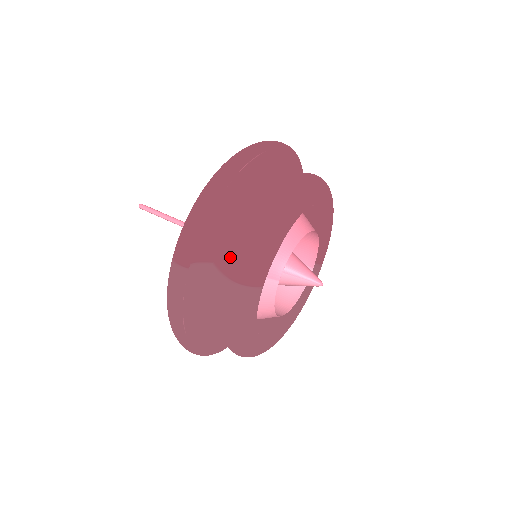
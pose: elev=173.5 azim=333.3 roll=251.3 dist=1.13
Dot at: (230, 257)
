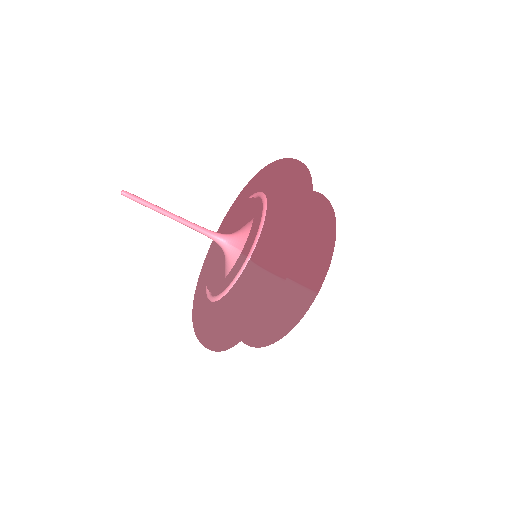
Dot at: (304, 268)
